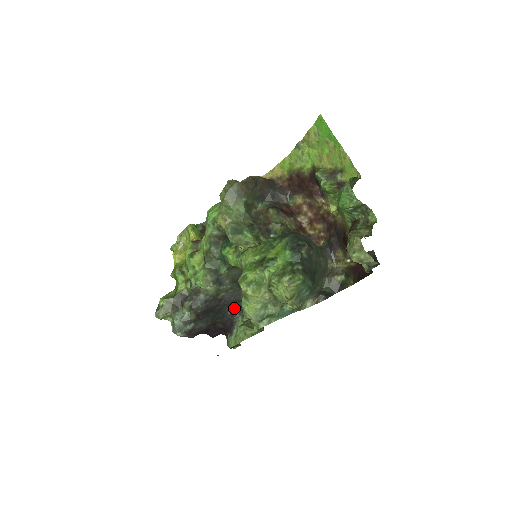
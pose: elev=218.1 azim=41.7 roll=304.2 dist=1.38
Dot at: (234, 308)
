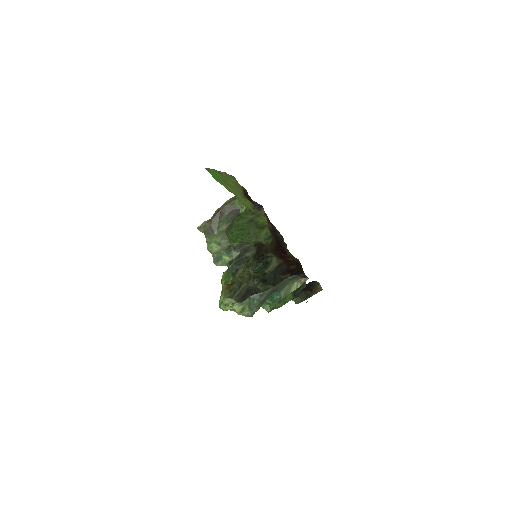
Dot at: occluded
